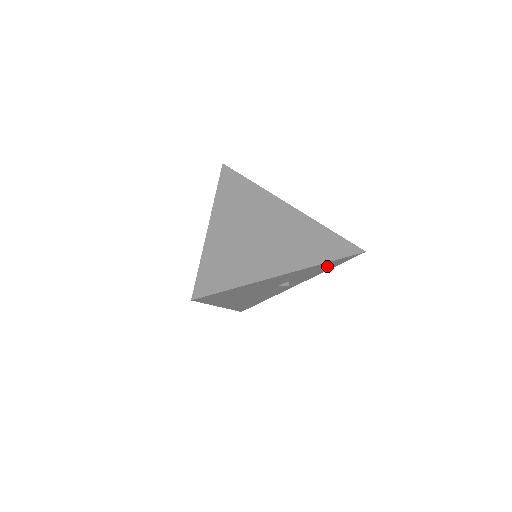
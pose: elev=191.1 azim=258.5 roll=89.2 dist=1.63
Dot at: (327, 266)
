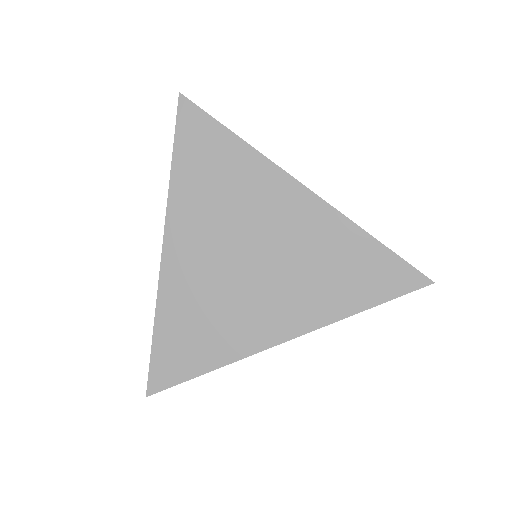
Dot at: occluded
